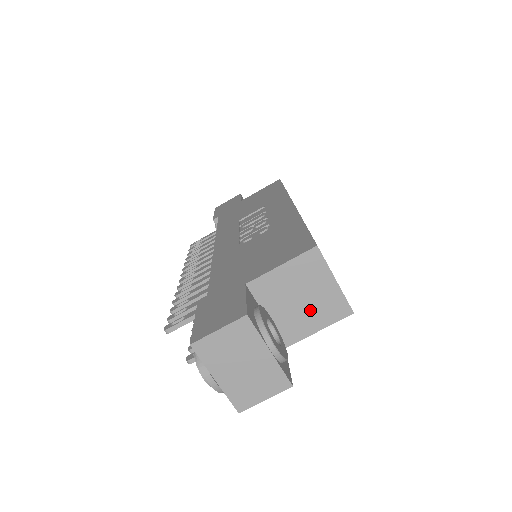
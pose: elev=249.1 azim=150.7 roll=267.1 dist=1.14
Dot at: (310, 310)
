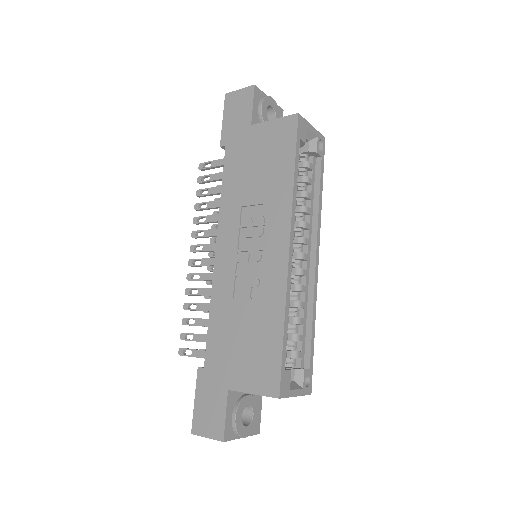
Dot at: occluded
